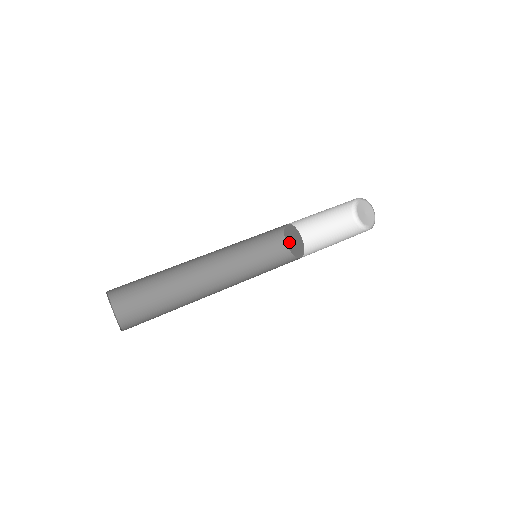
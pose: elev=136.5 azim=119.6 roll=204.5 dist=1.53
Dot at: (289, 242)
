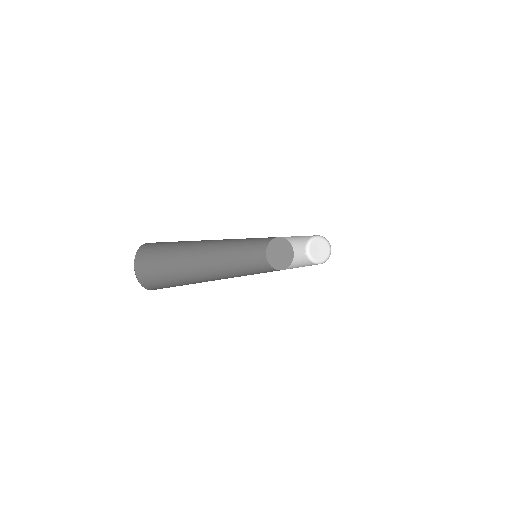
Dot at: (271, 254)
